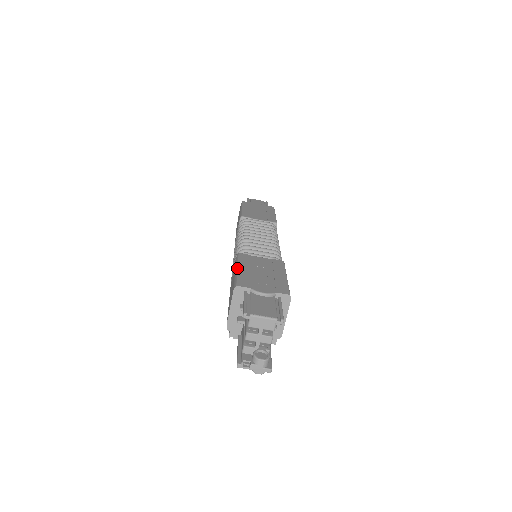
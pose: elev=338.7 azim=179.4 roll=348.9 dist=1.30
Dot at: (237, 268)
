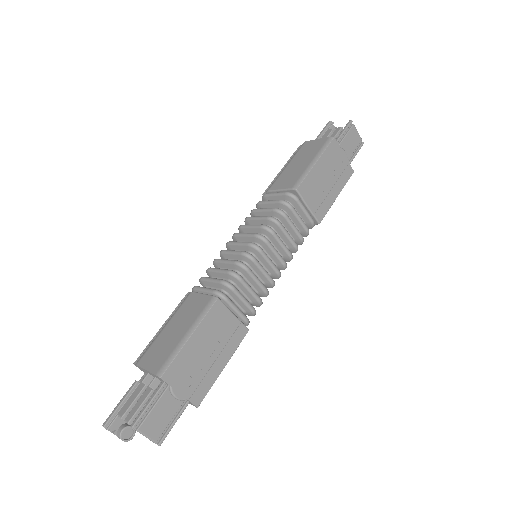
Dot at: (189, 337)
